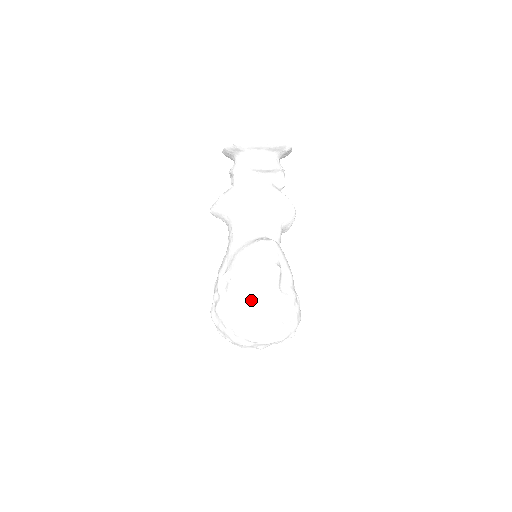
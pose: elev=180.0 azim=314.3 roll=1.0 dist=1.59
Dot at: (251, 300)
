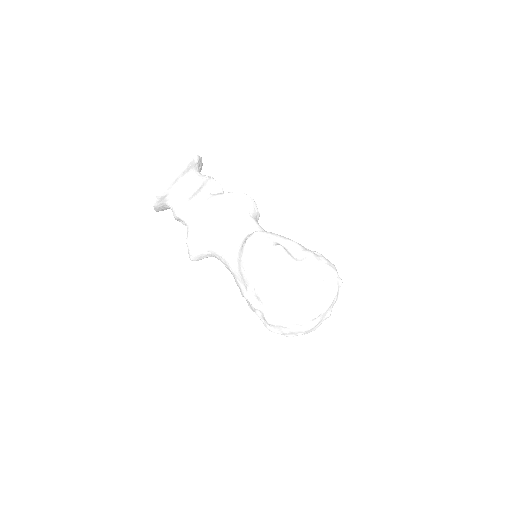
Dot at: (284, 289)
